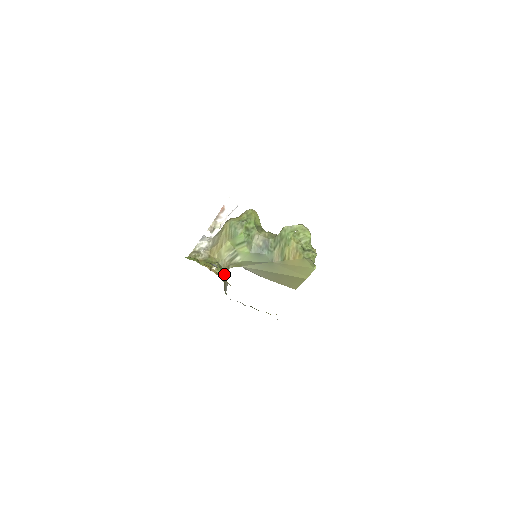
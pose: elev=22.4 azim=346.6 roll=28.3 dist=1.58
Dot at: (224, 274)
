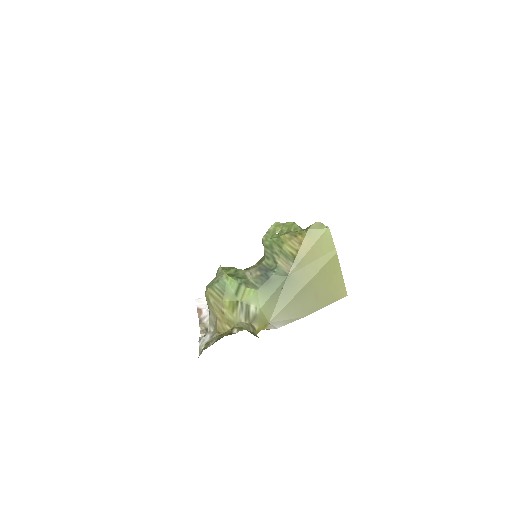
Dot at: occluded
